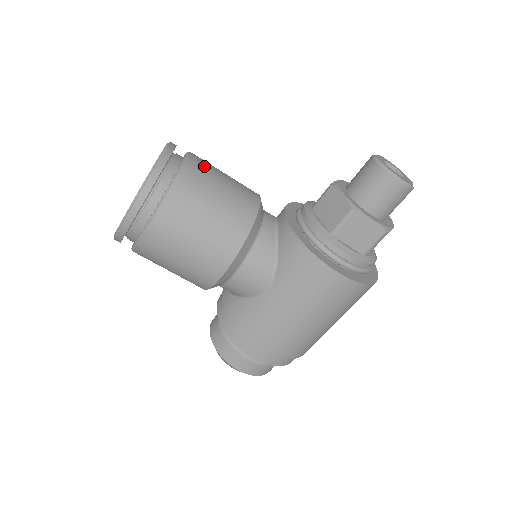
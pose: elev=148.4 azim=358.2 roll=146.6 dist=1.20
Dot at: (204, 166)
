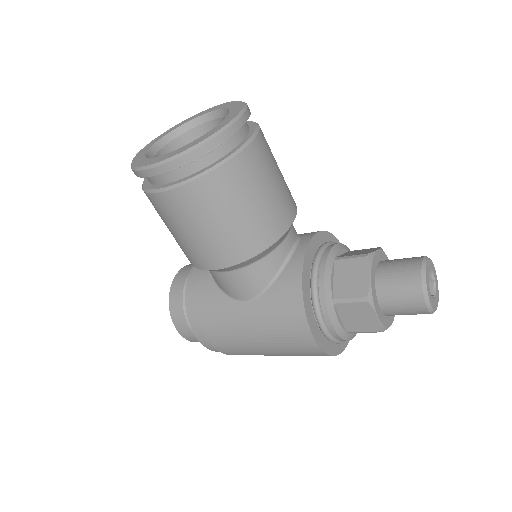
Dot at: (263, 159)
